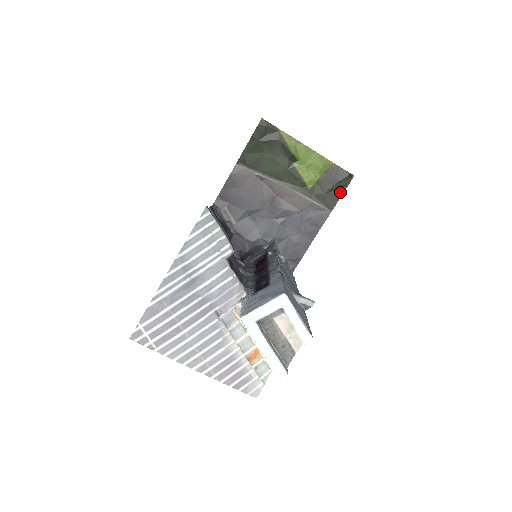
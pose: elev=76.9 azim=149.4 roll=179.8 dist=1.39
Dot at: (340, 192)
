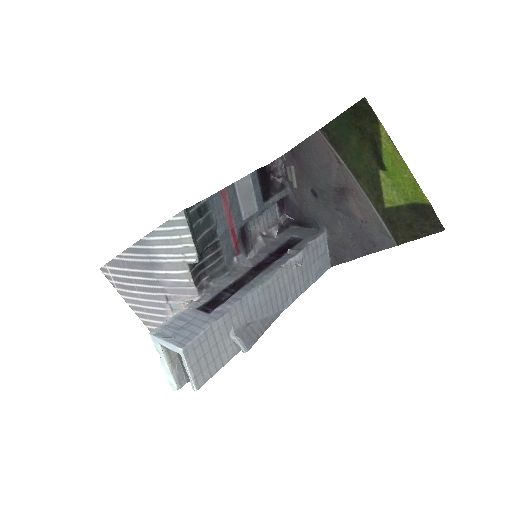
Dot at: (418, 234)
